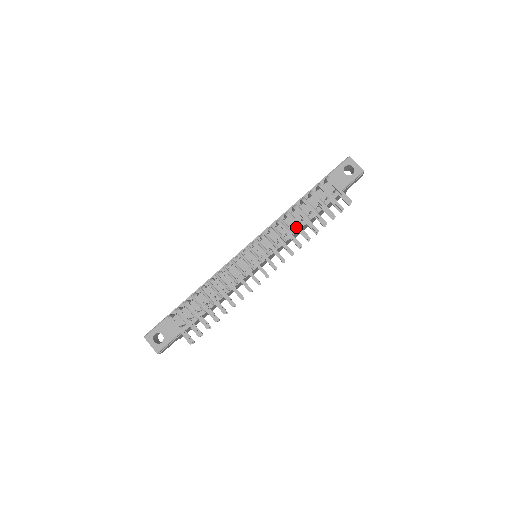
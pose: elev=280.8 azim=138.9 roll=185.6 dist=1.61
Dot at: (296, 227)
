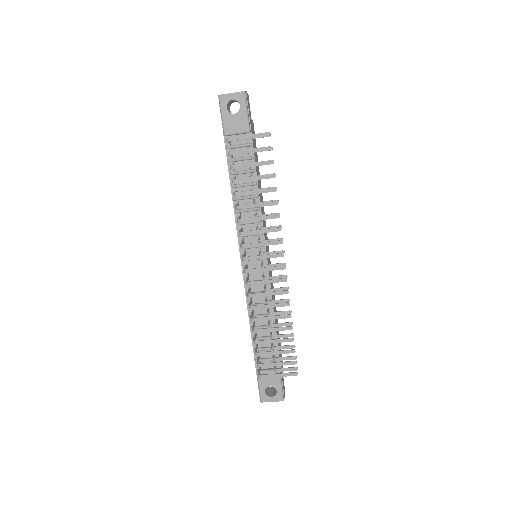
Dot at: occluded
